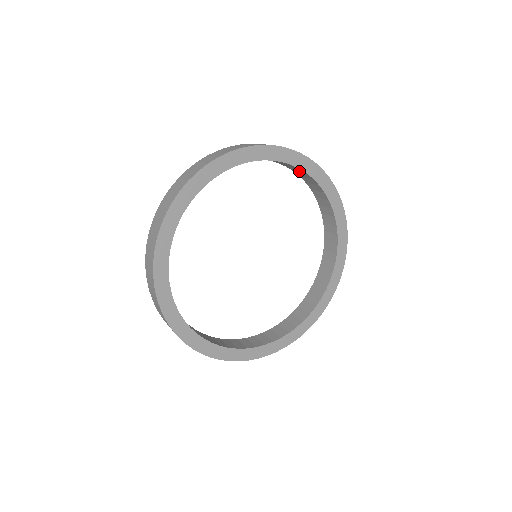
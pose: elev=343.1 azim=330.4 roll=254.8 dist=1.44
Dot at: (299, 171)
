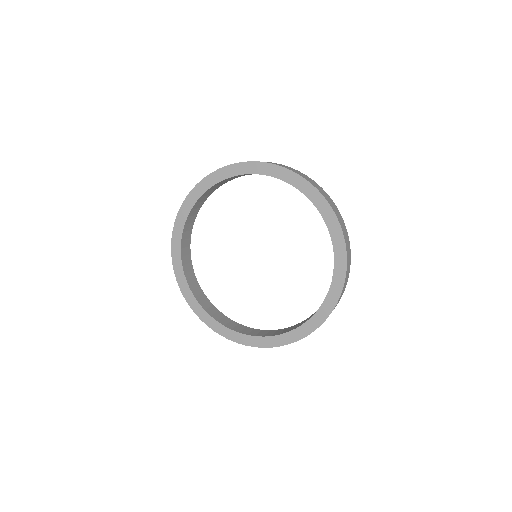
Dot at: occluded
